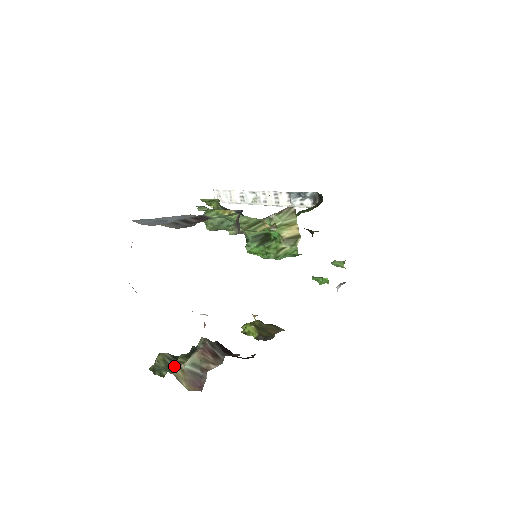
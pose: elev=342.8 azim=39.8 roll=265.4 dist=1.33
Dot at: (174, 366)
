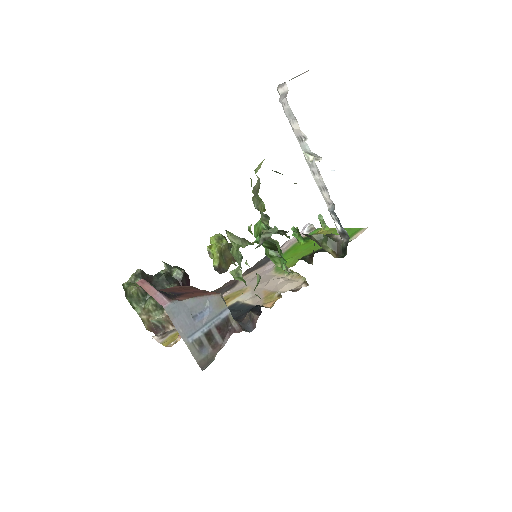
Dot at: (144, 311)
